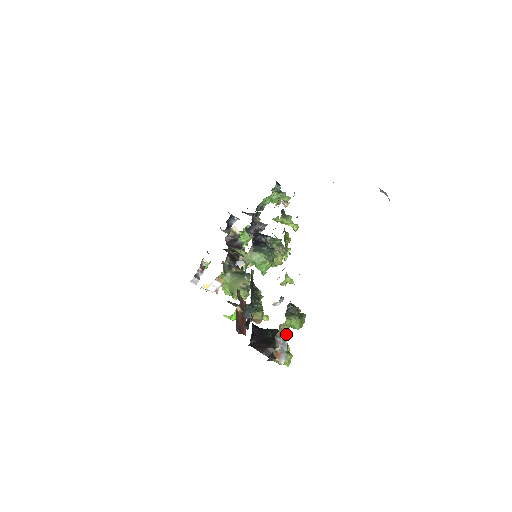
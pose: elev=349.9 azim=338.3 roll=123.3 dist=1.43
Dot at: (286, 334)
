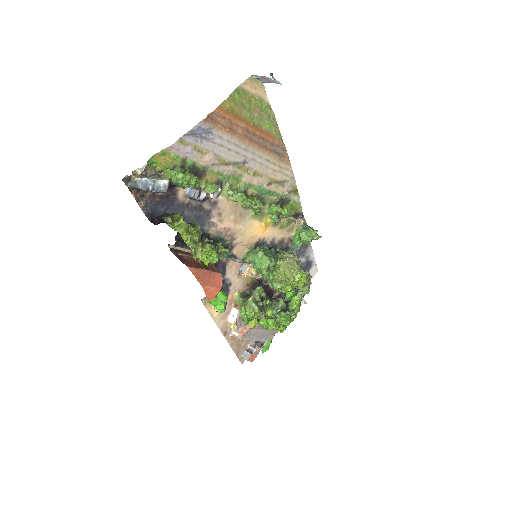
Dot at: (164, 180)
